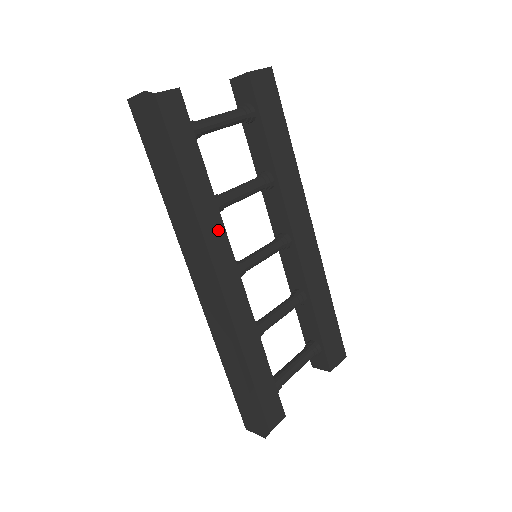
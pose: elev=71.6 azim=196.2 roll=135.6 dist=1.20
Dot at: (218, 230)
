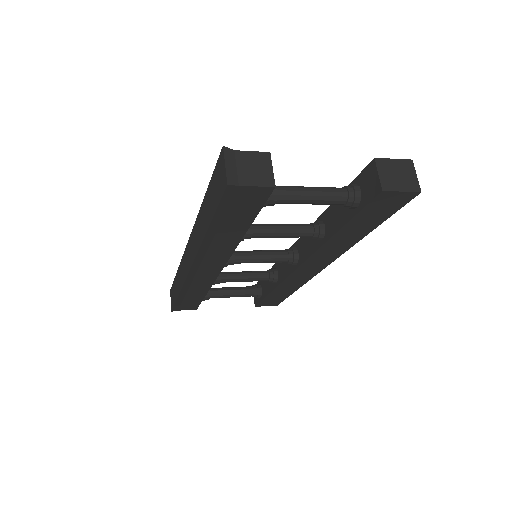
Dot at: (225, 253)
